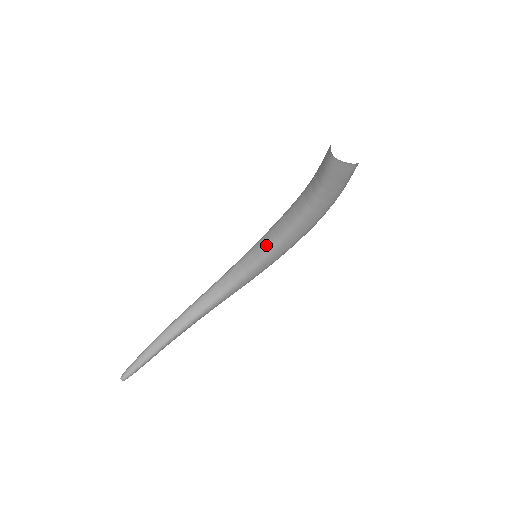
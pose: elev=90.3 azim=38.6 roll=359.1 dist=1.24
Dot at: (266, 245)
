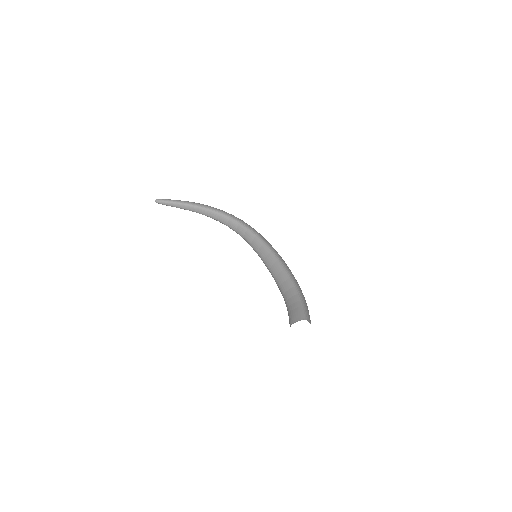
Dot at: (265, 259)
